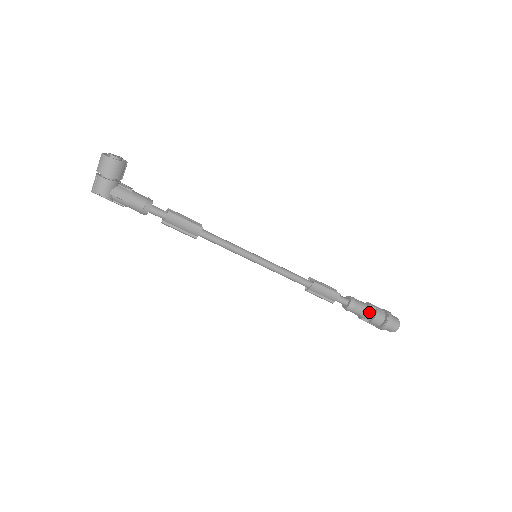
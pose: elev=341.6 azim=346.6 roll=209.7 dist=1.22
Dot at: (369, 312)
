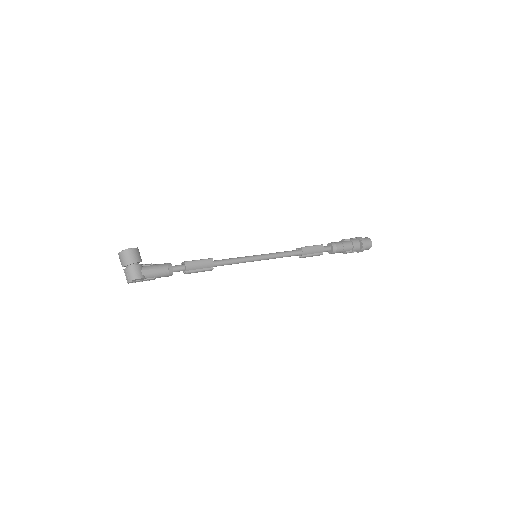
Dot at: (347, 244)
